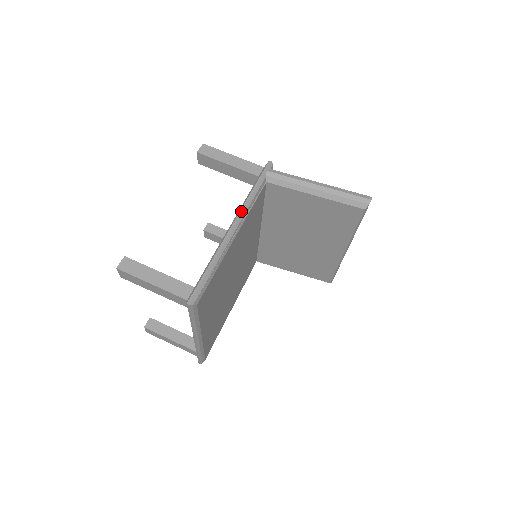
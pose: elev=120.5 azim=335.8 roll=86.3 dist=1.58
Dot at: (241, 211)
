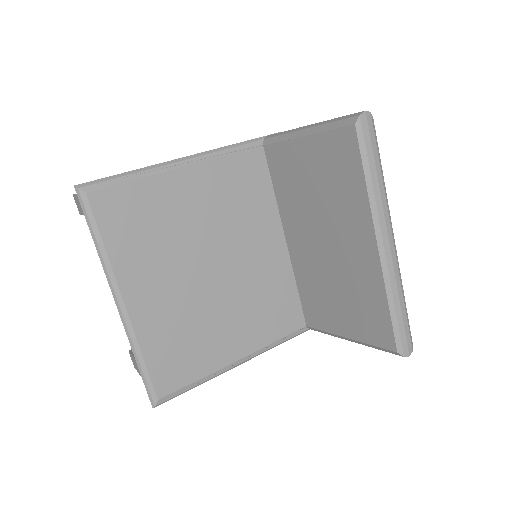
Dot at: (207, 151)
